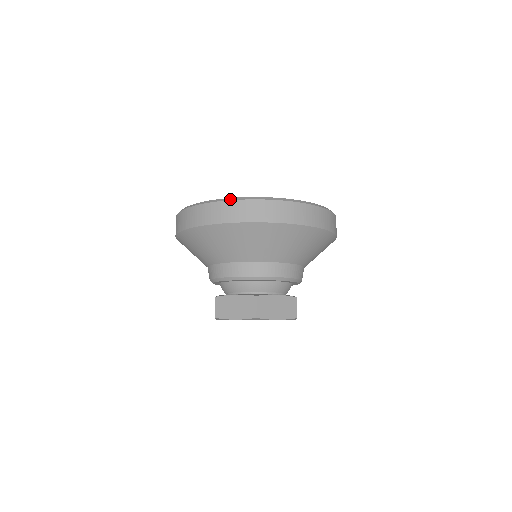
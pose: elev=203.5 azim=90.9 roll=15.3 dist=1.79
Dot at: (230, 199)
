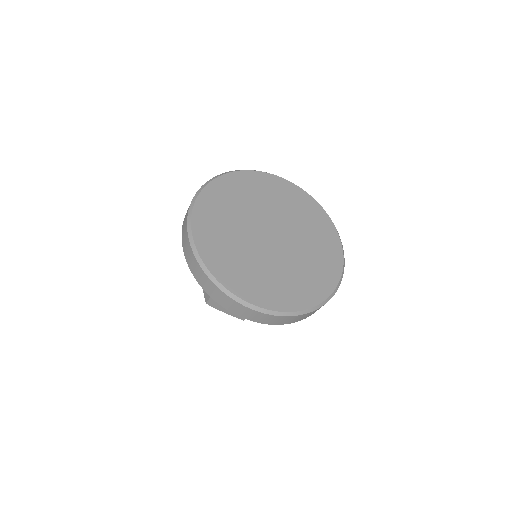
Dot at: (268, 313)
